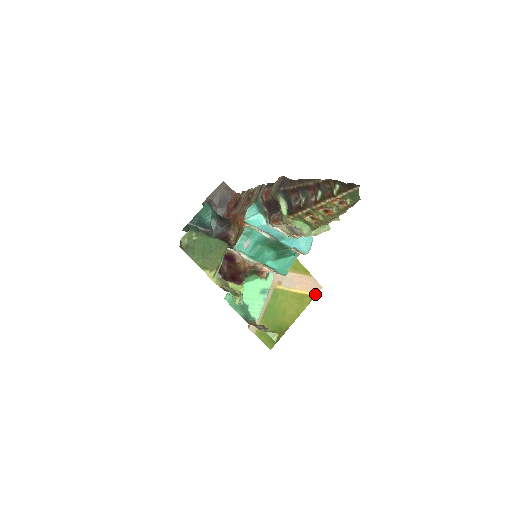
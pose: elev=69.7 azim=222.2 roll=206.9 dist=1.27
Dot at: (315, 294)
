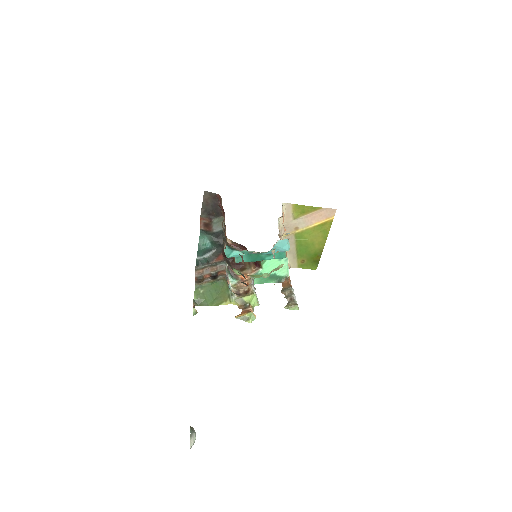
Dot at: (332, 217)
